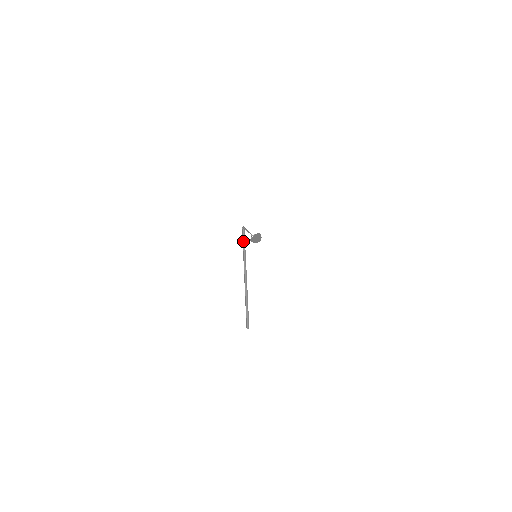
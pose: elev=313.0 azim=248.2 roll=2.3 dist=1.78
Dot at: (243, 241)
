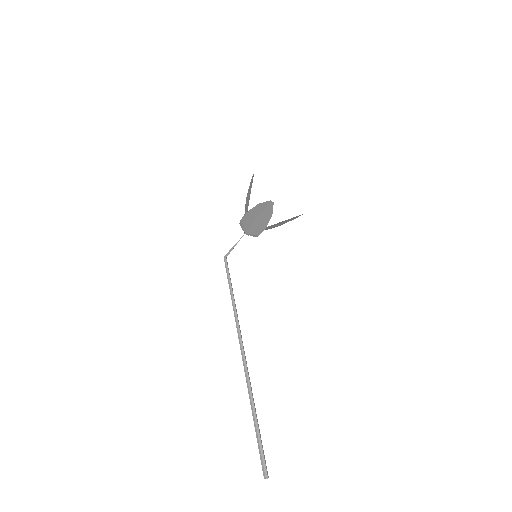
Dot at: (228, 279)
